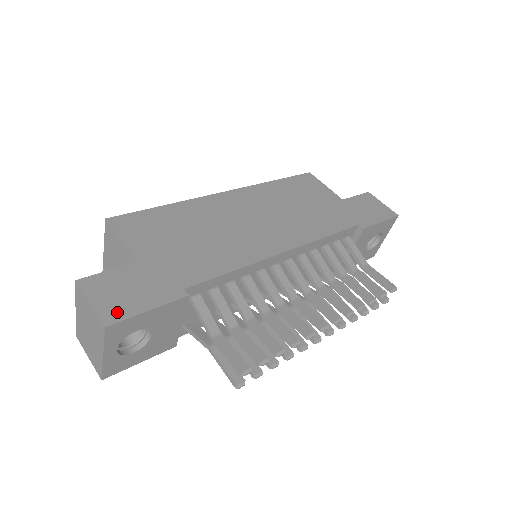
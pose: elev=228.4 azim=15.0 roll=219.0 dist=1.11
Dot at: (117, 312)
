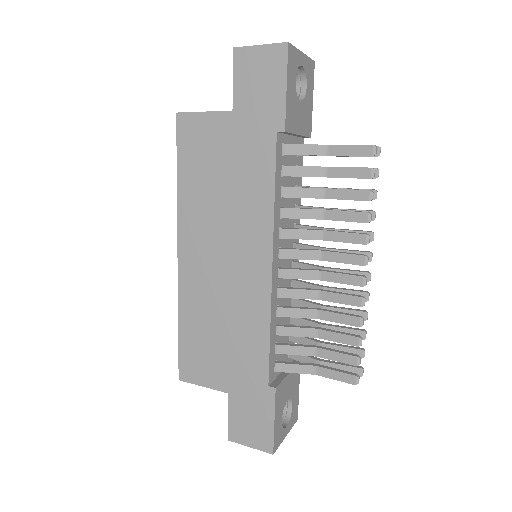
Dot at: (265, 440)
